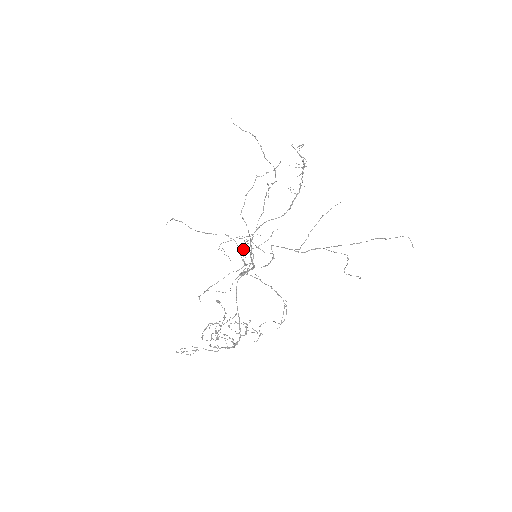
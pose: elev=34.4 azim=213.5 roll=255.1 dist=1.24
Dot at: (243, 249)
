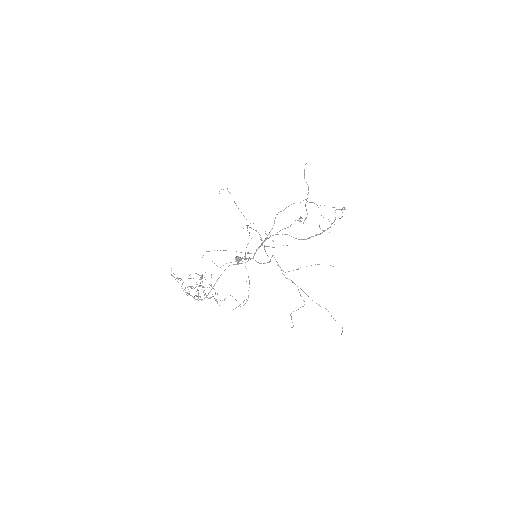
Dot at: (236, 261)
